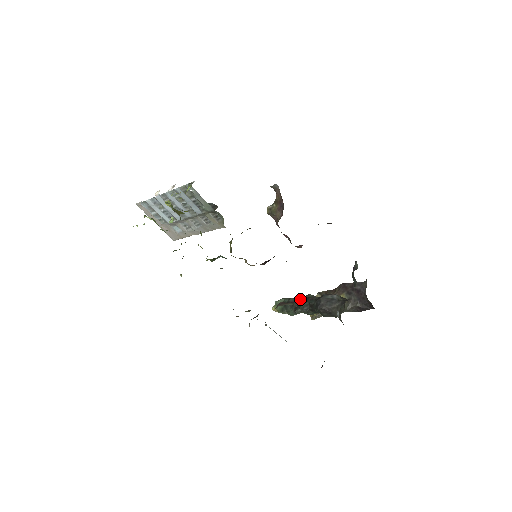
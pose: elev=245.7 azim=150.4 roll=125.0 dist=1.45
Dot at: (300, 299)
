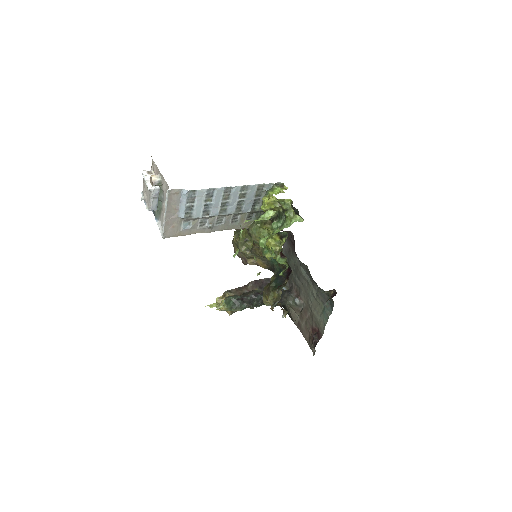
Dot at: (250, 295)
